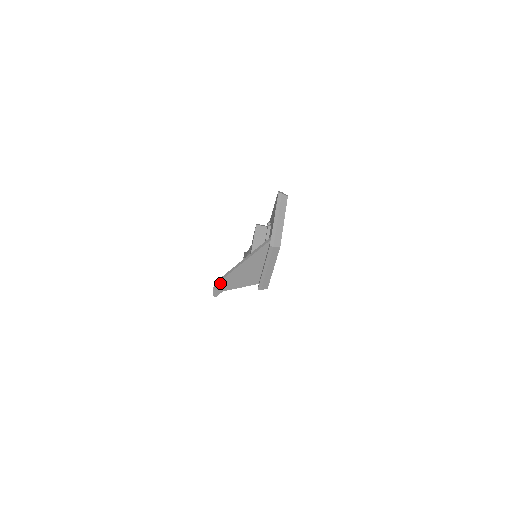
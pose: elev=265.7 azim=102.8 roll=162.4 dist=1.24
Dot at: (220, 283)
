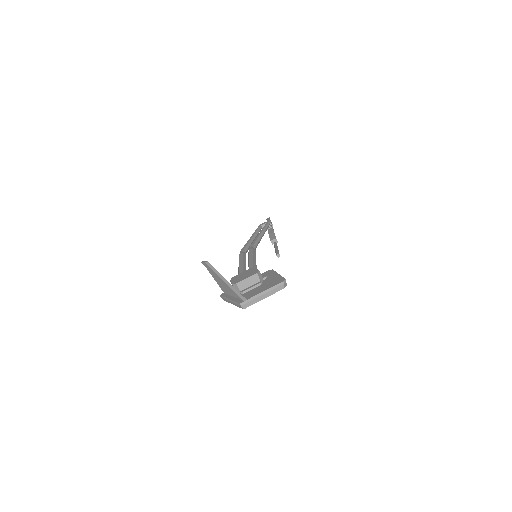
Dot at: (209, 267)
